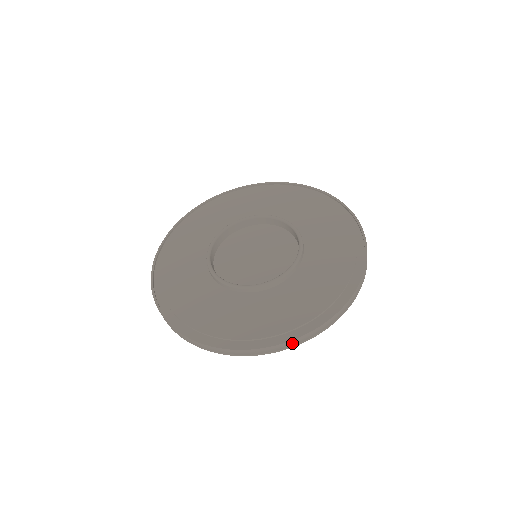
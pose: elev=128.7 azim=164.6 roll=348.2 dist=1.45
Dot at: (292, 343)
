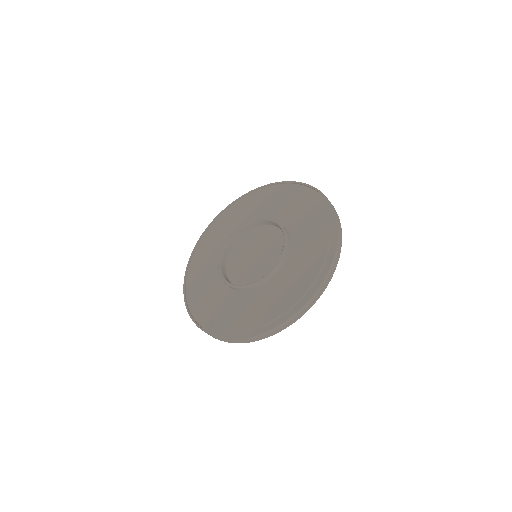
Dot at: (335, 261)
